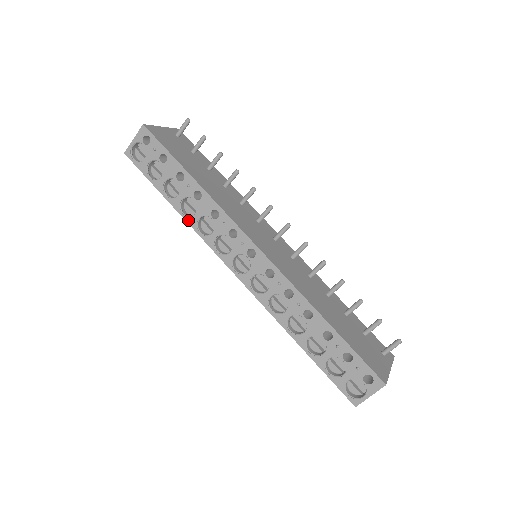
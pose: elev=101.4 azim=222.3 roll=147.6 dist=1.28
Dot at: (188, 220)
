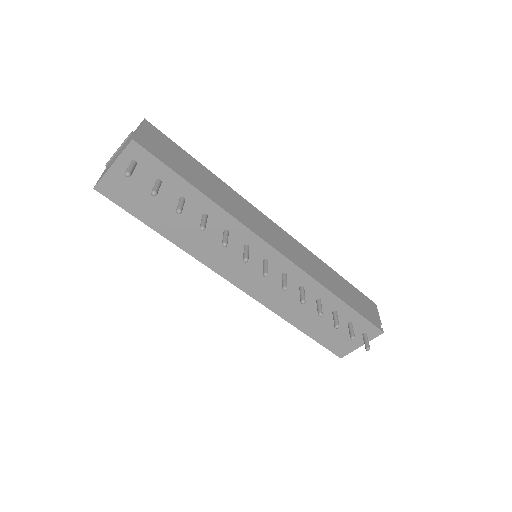
Dot at: occluded
